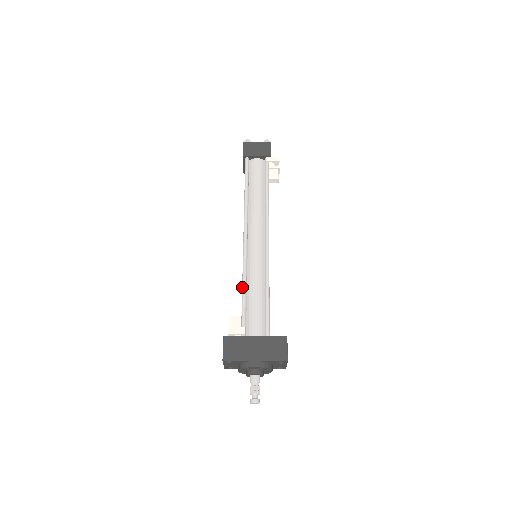
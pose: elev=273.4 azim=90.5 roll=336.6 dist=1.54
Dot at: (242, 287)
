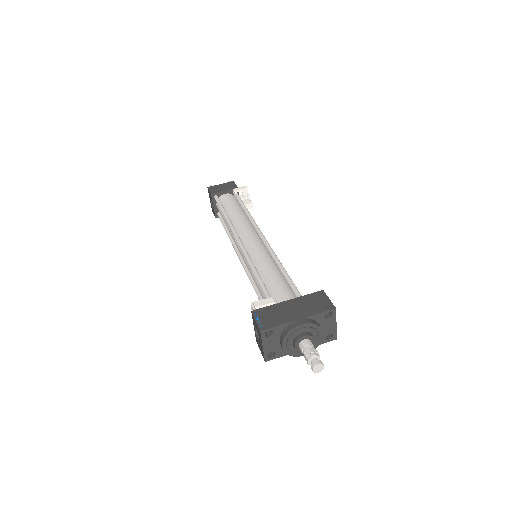
Dot at: (253, 273)
